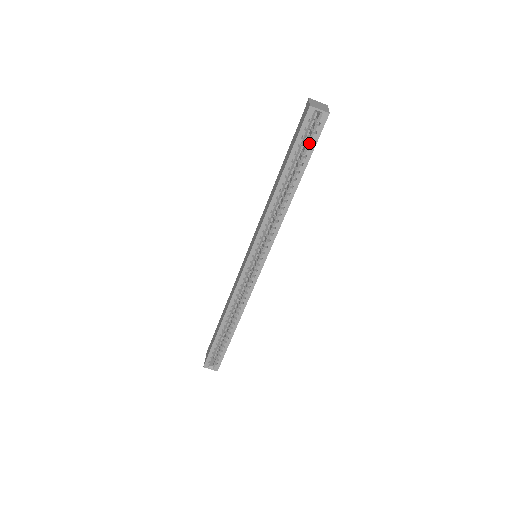
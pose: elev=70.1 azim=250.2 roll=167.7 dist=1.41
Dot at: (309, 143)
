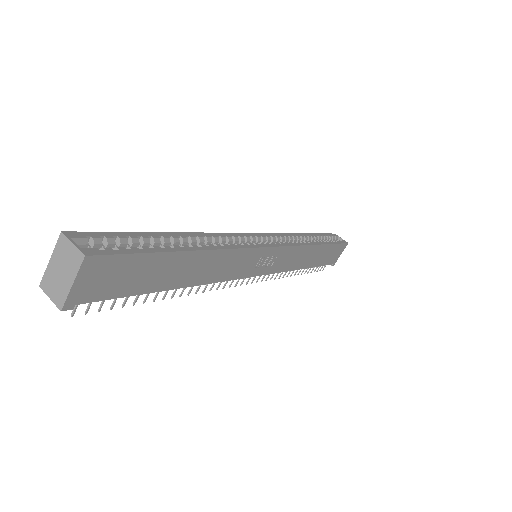
Dot at: (334, 241)
